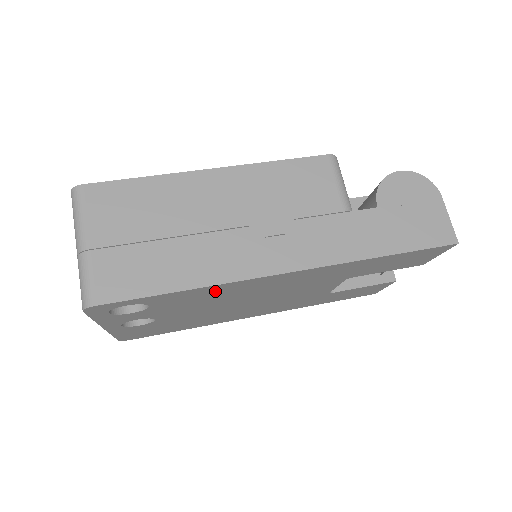
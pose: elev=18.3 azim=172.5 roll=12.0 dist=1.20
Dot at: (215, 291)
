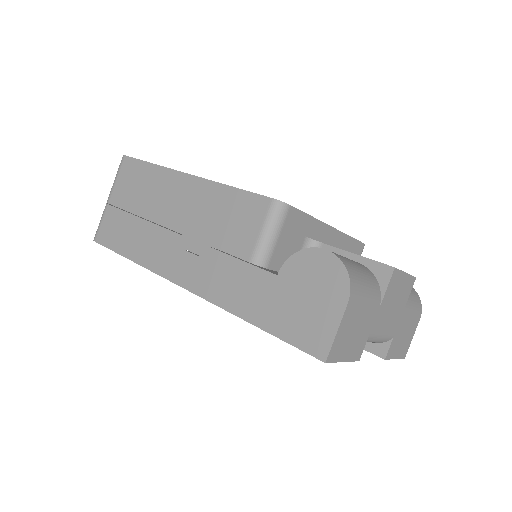
Dot at: occluded
